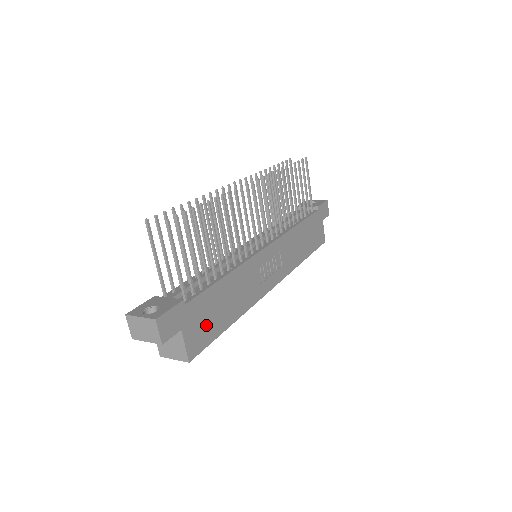
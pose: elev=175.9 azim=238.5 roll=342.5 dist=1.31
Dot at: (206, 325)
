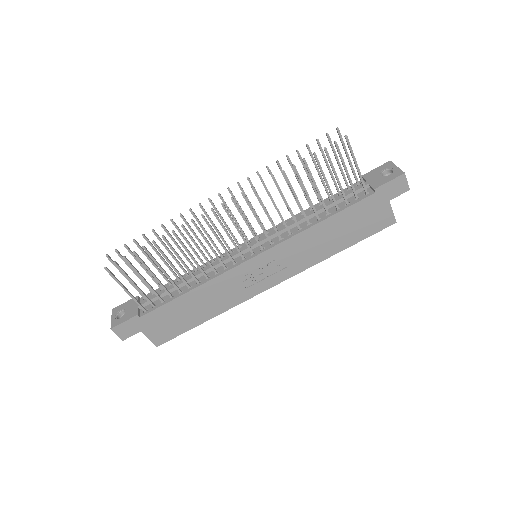
Dot at: (171, 325)
